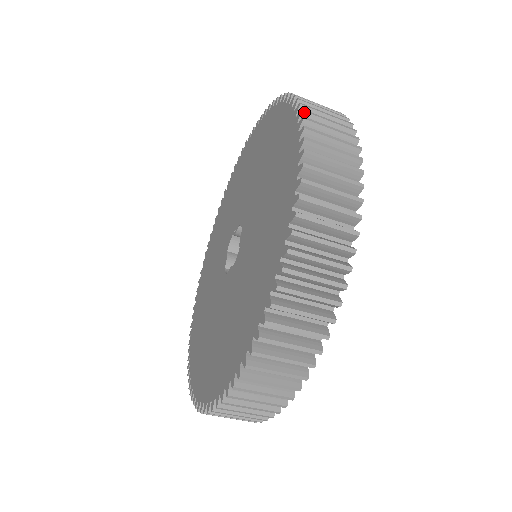
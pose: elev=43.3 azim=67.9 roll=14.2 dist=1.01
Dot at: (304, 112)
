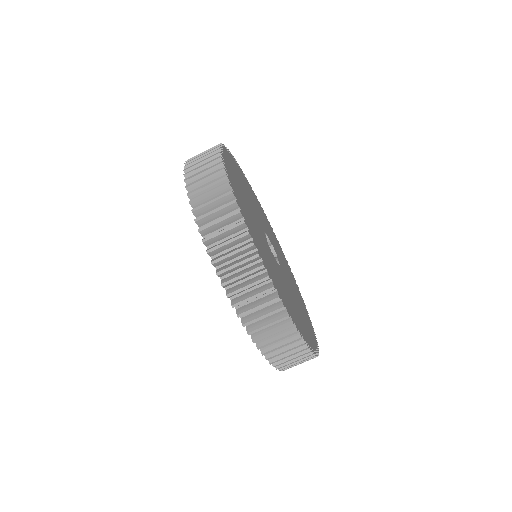
Dot at: occluded
